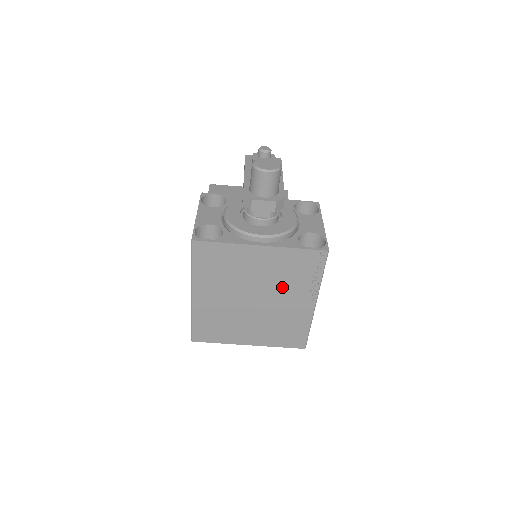
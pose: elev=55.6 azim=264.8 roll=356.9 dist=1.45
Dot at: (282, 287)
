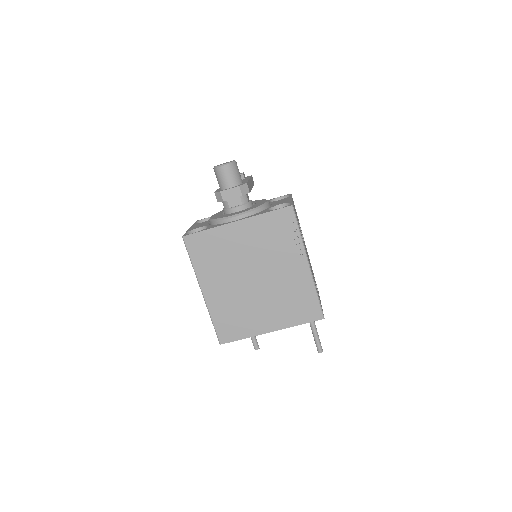
Dot at: (272, 256)
